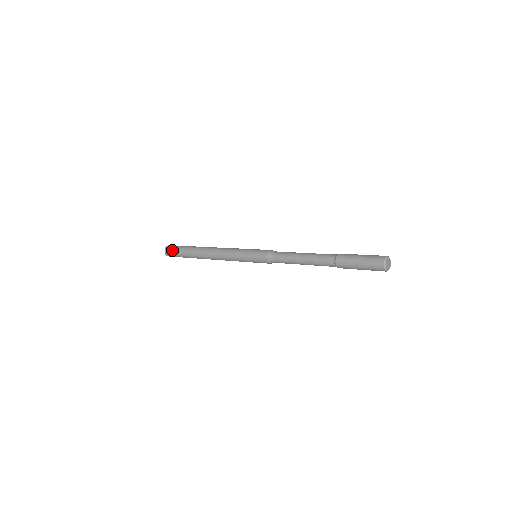
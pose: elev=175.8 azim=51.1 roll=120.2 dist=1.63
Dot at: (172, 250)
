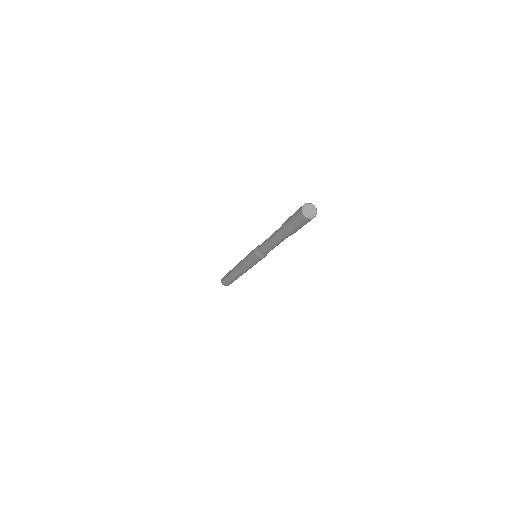
Dot at: (223, 280)
